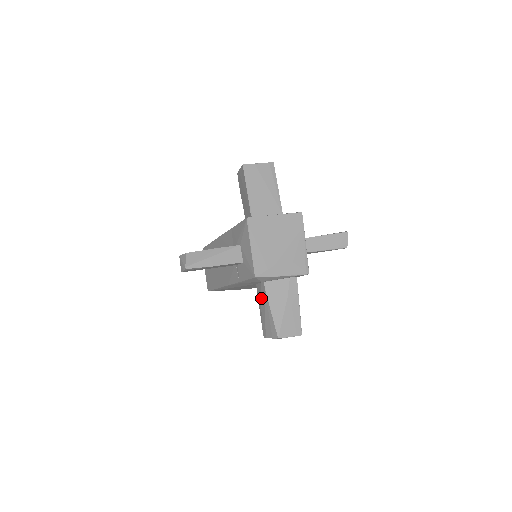
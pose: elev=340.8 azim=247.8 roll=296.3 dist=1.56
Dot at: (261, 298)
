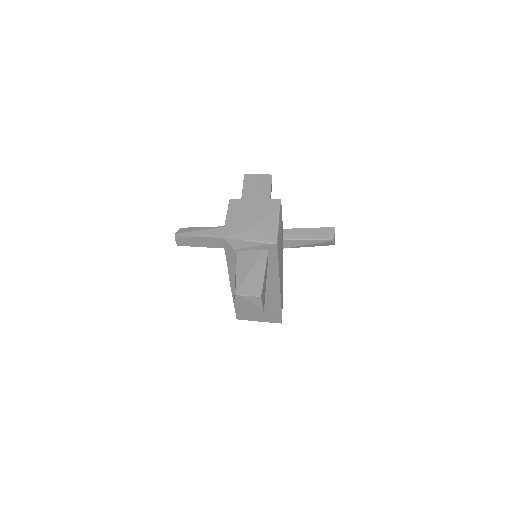
Dot at: occluded
